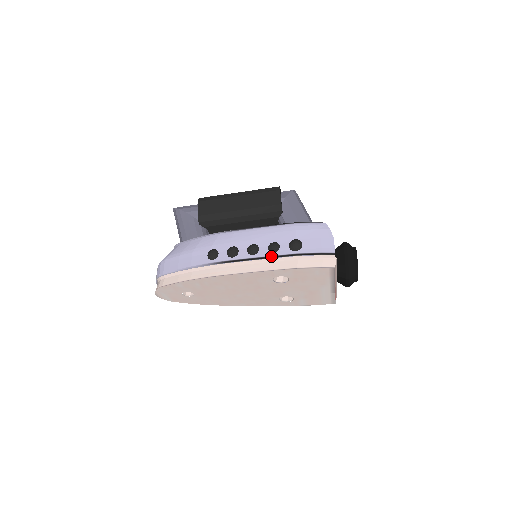
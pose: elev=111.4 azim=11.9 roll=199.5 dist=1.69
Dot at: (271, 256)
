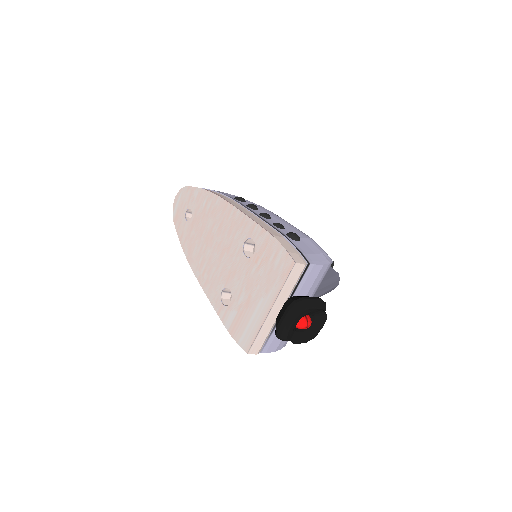
Dot at: (269, 223)
